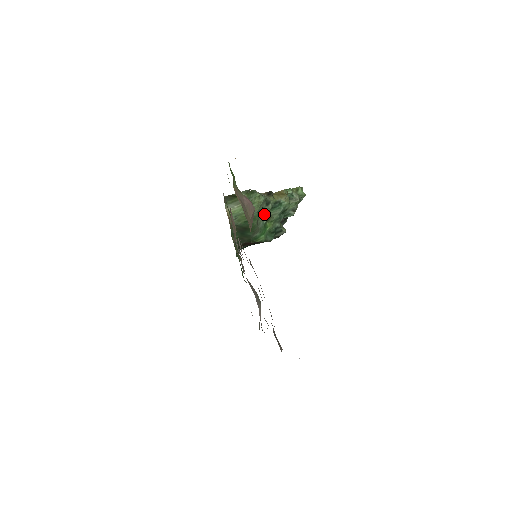
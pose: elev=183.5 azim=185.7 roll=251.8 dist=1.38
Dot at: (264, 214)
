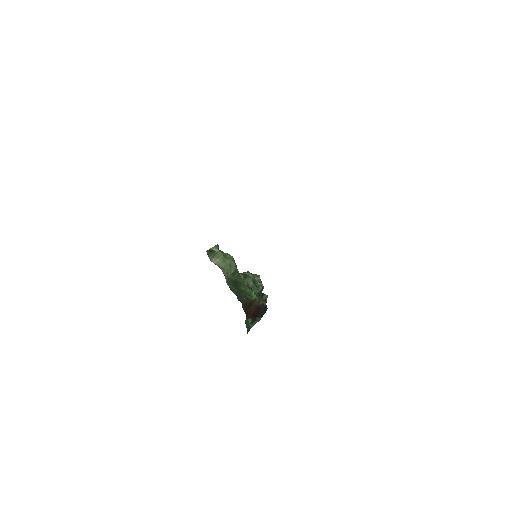
Dot at: occluded
